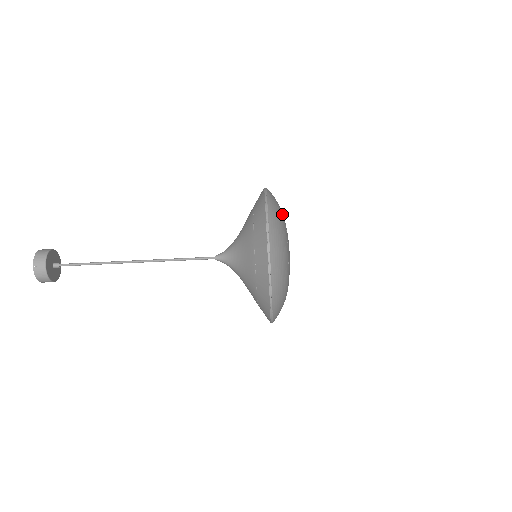
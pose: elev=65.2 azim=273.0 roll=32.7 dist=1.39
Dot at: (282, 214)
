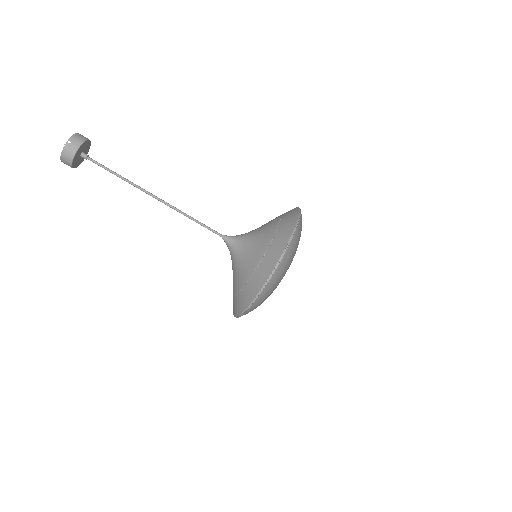
Dot at: occluded
